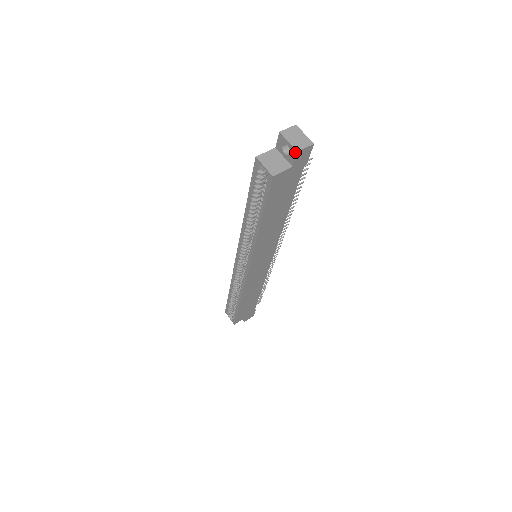
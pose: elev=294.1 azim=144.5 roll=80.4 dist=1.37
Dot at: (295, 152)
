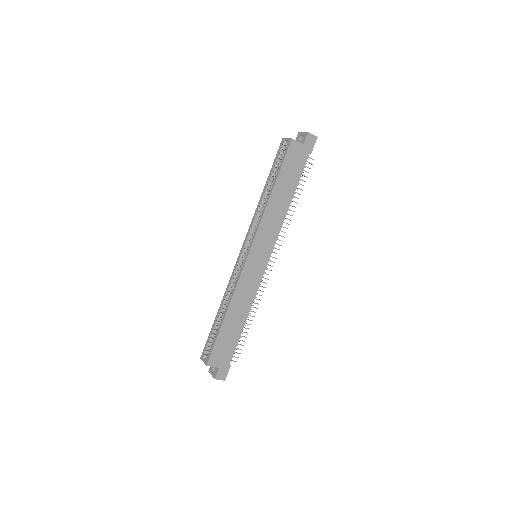
Dot at: (307, 133)
